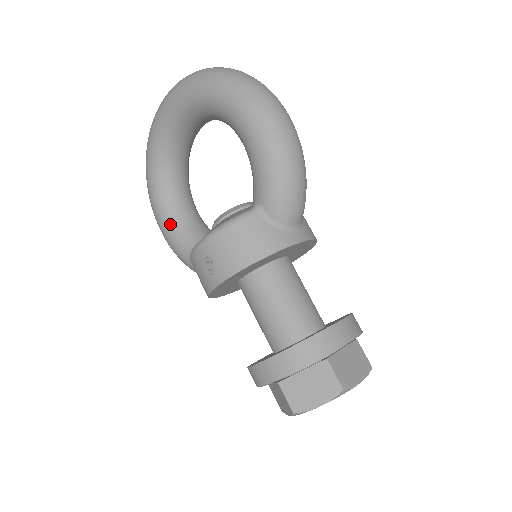
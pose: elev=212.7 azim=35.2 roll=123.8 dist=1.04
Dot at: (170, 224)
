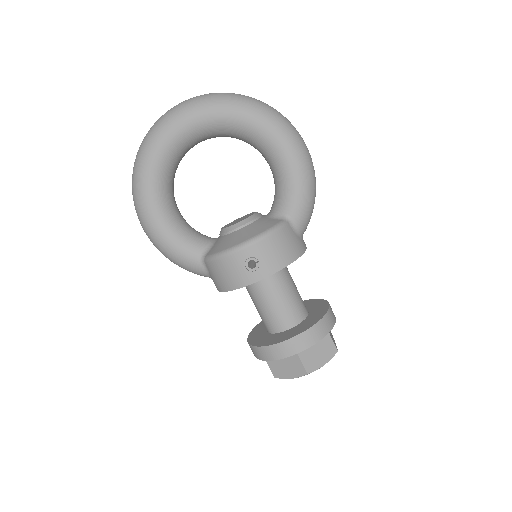
Dot at: (167, 223)
